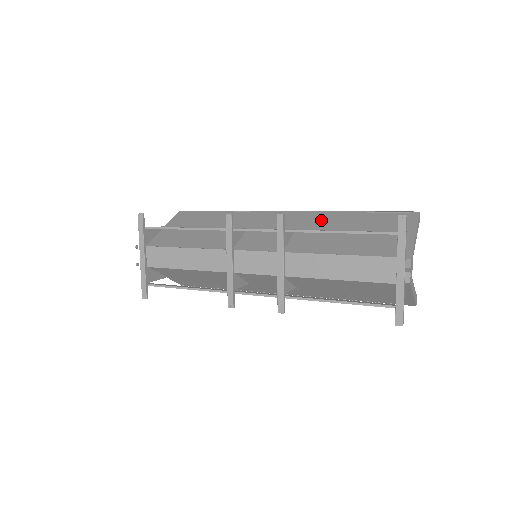
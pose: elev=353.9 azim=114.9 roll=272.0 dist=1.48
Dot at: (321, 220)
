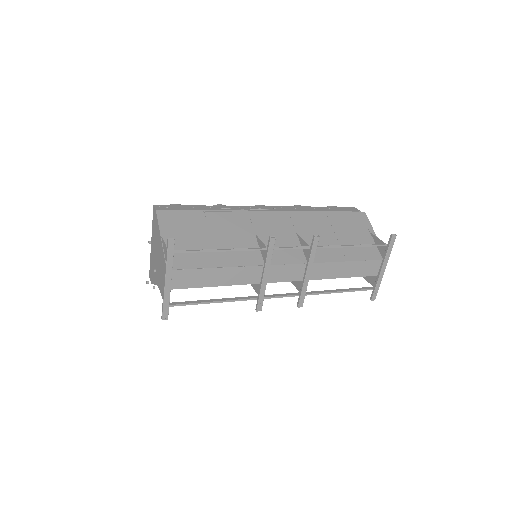
Dot at: (308, 222)
